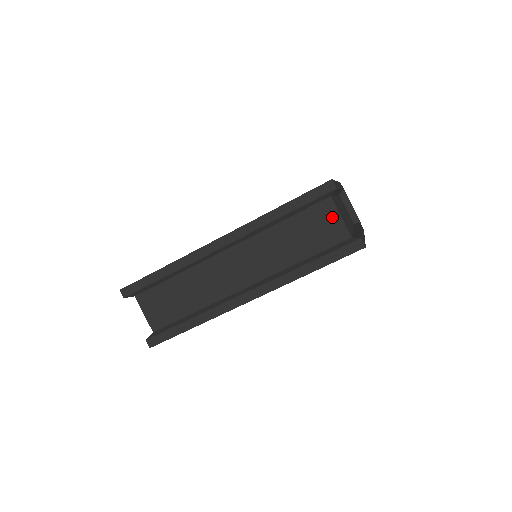
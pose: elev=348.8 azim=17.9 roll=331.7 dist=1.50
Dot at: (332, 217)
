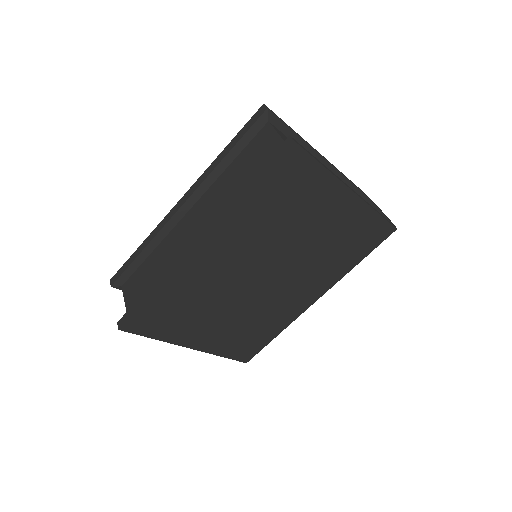
Dot at: (270, 137)
